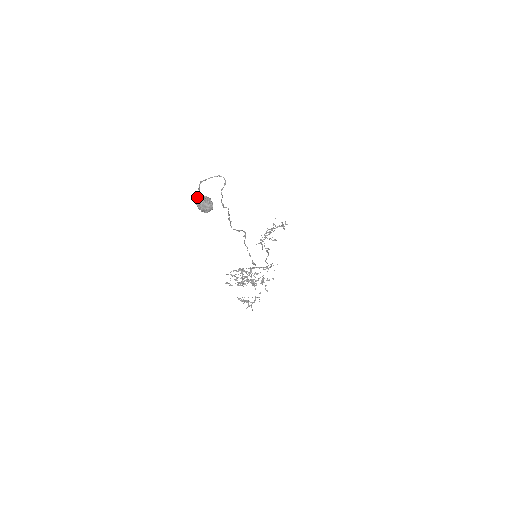
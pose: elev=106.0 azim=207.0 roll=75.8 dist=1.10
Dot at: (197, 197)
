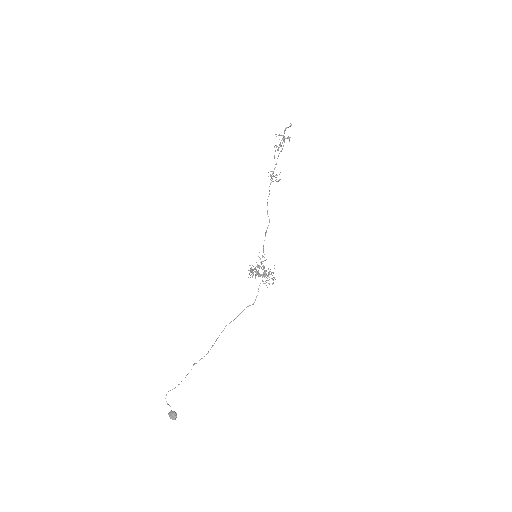
Dot at: occluded
